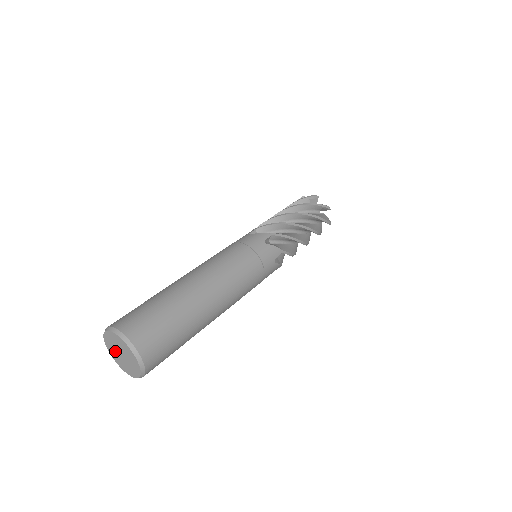
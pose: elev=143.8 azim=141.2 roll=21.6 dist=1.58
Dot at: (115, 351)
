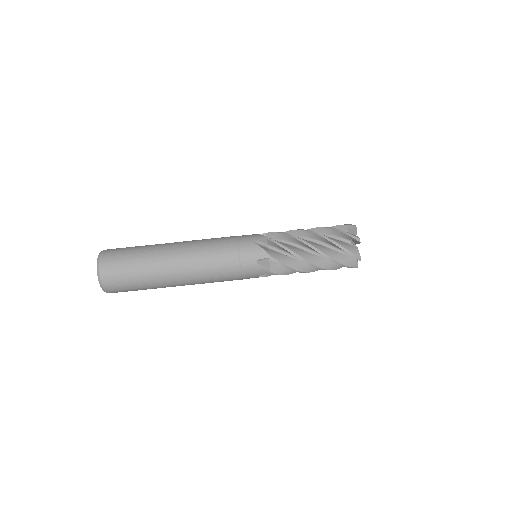
Dot at: occluded
